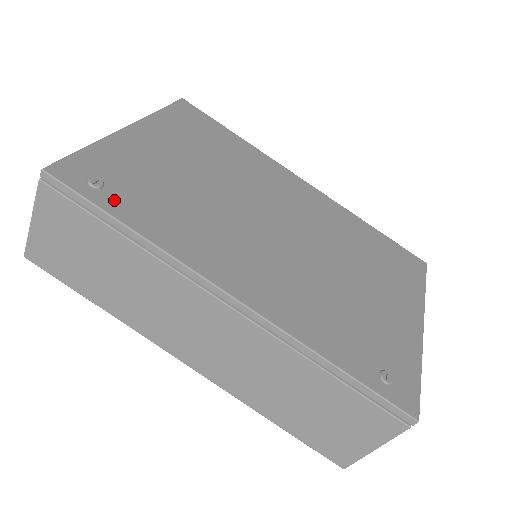
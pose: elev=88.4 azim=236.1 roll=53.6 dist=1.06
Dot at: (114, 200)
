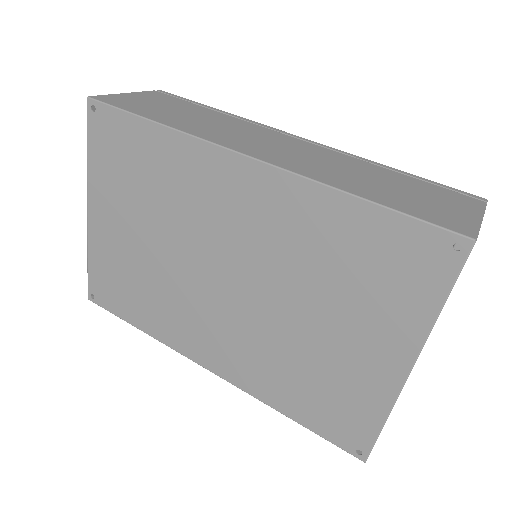
Dot at: occluded
